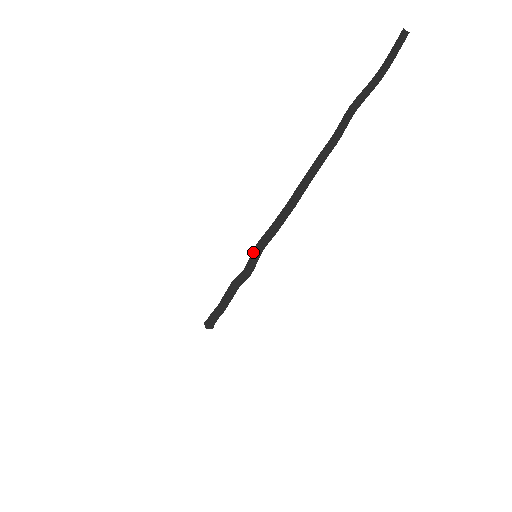
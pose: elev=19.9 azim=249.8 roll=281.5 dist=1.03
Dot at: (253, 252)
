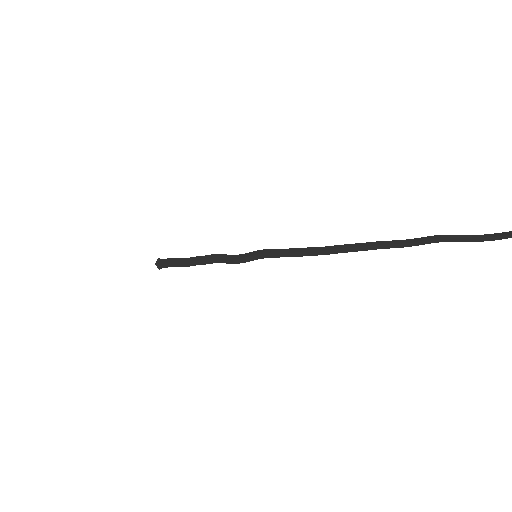
Dot at: (258, 251)
